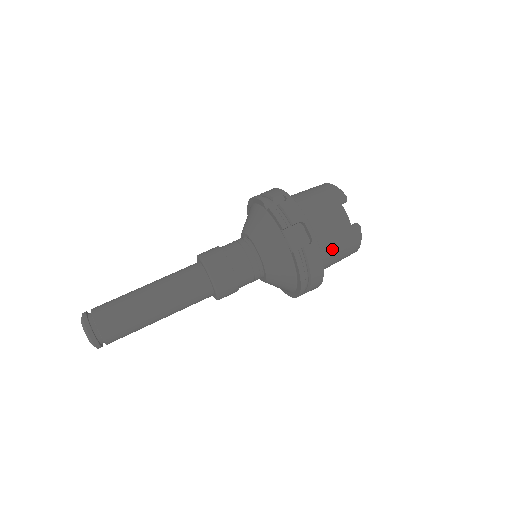
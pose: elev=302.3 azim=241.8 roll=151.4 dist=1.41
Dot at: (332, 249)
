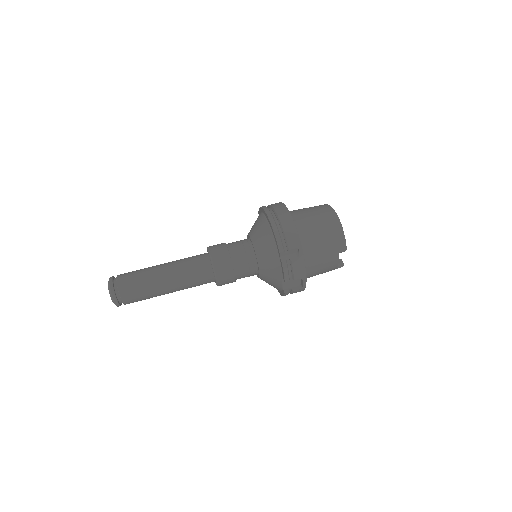
Dot at: occluded
